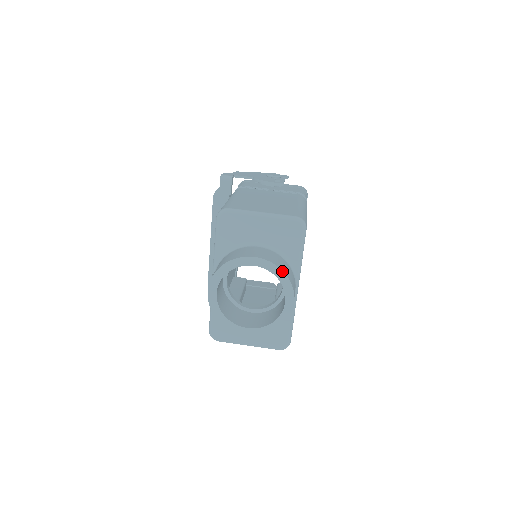
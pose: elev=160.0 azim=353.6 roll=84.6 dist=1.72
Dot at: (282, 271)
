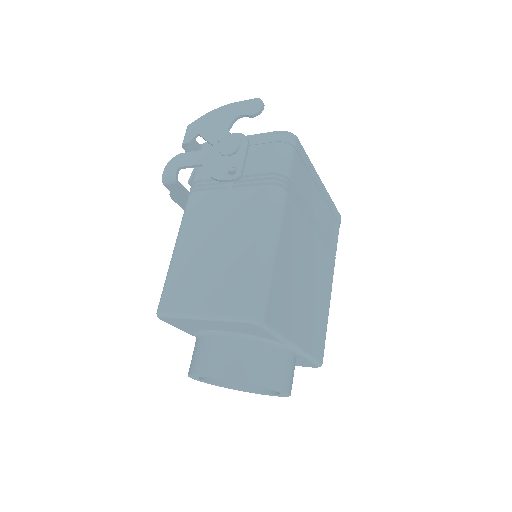
Dot at: (251, 383)
